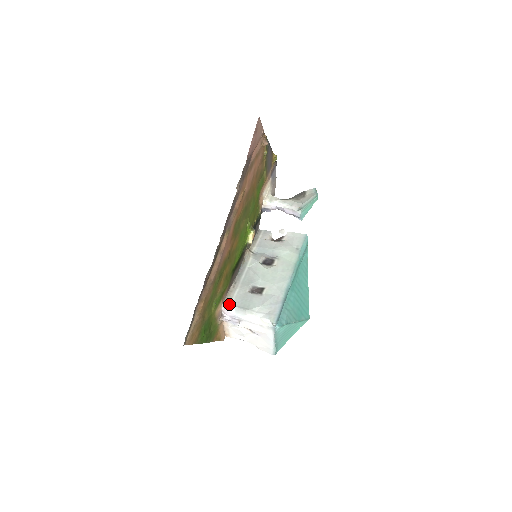
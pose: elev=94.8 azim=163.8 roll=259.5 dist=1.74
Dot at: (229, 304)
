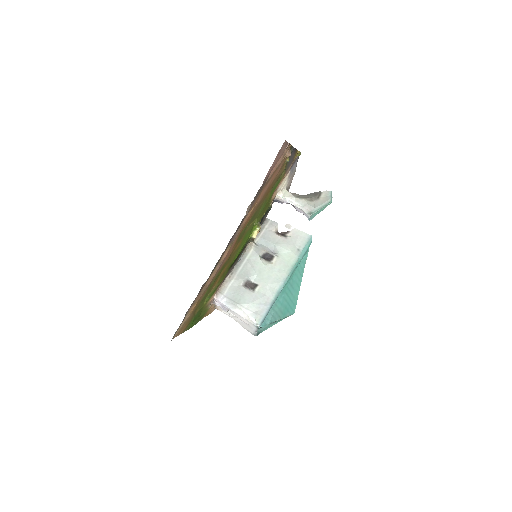
Dot at: (222, 295)
